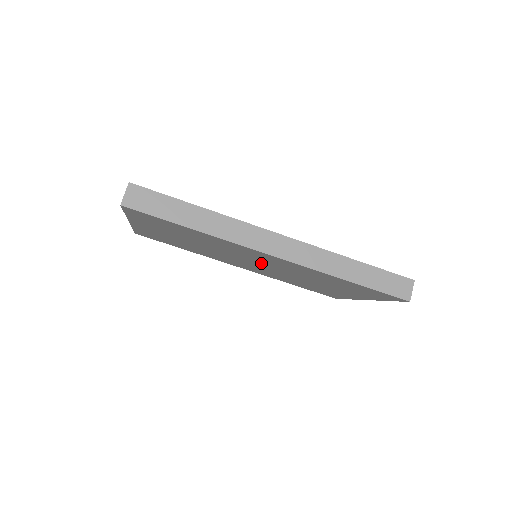
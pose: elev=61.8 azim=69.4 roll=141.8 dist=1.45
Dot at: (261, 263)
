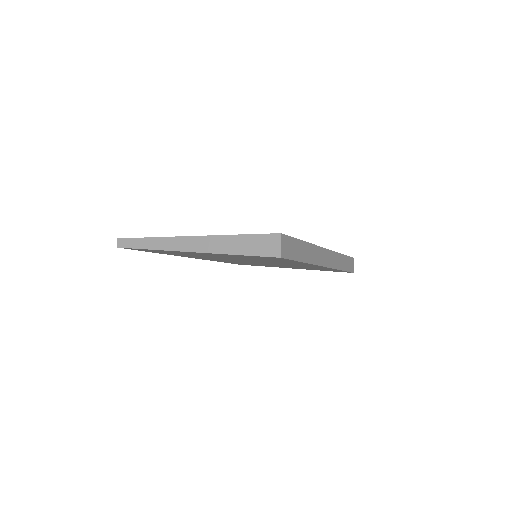
Dot at: (268, 263)
